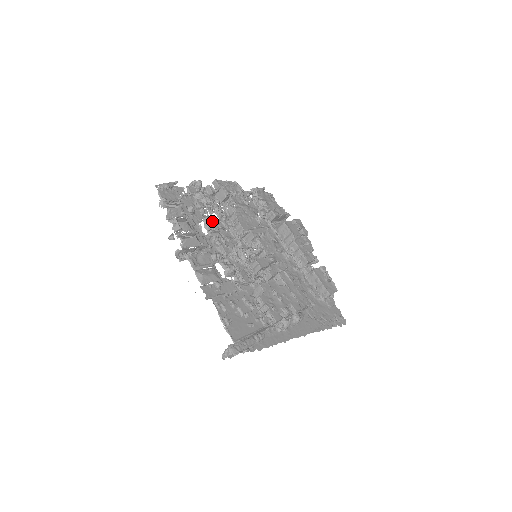
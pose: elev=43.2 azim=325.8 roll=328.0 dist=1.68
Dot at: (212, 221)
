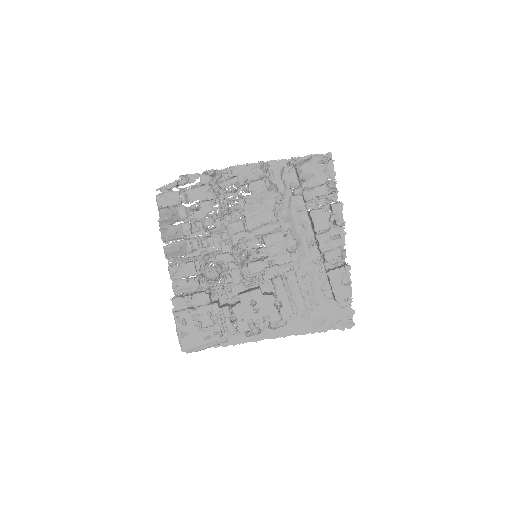
Dot at: (209, 224)
